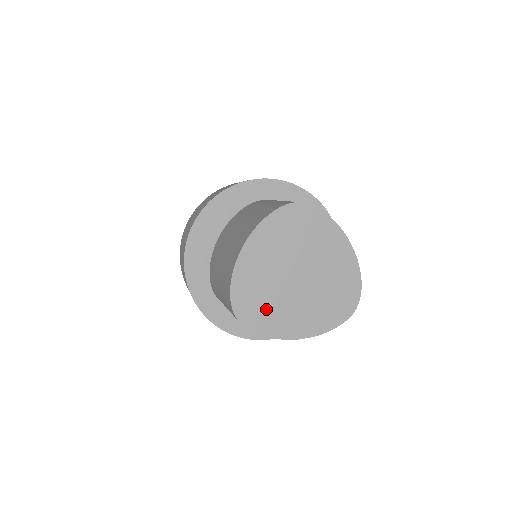
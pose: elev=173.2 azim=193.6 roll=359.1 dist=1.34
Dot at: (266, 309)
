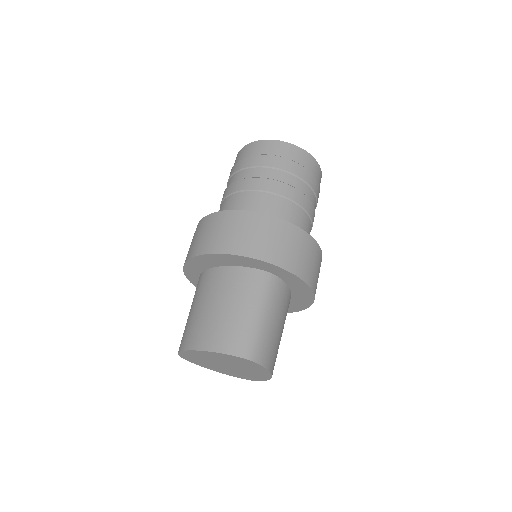
Dot at: (199, 361)
